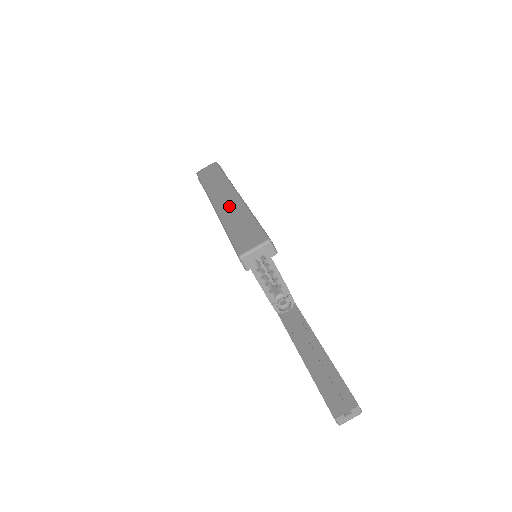
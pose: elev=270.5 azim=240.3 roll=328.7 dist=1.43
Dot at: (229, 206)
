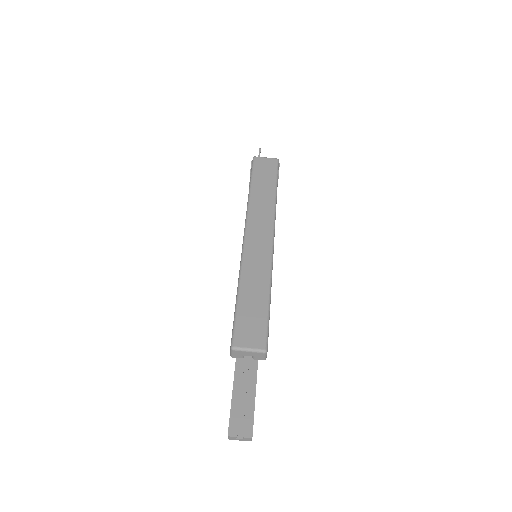
Dot at: (257, 256)
